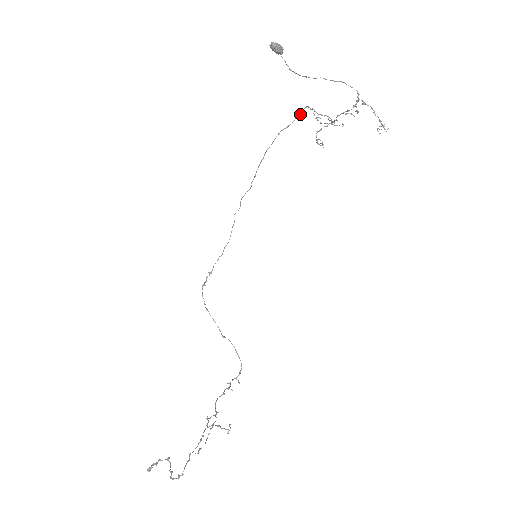
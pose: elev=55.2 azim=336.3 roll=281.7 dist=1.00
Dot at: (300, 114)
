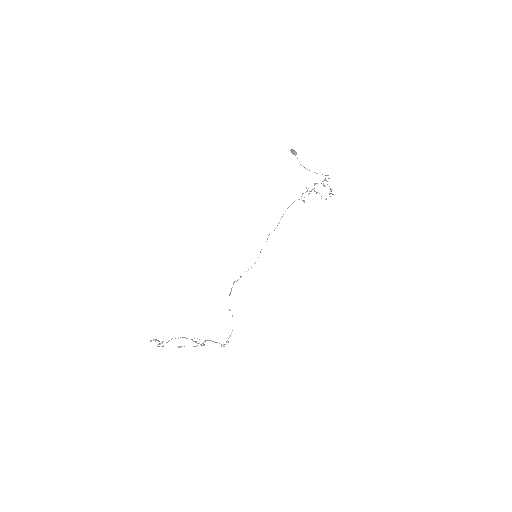
Dot at: (309, 193)
